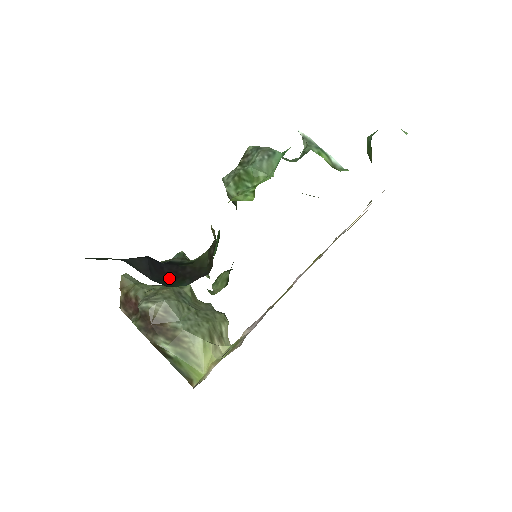
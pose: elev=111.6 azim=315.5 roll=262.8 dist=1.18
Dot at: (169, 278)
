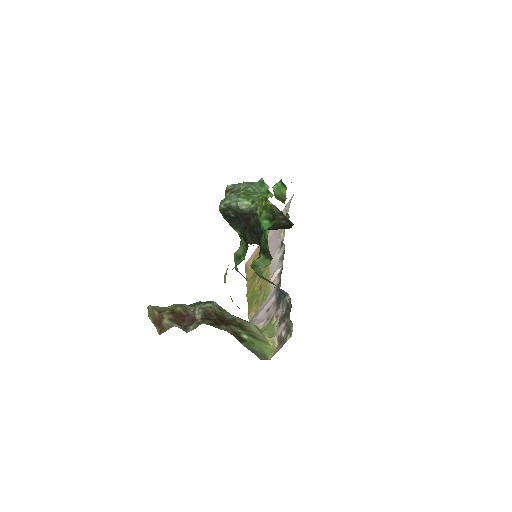
Dot at: occluded
